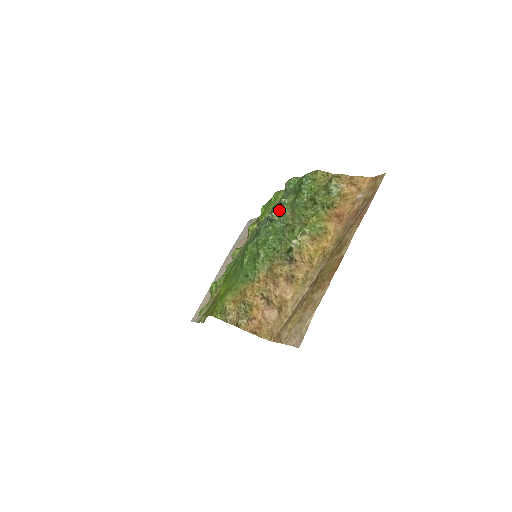
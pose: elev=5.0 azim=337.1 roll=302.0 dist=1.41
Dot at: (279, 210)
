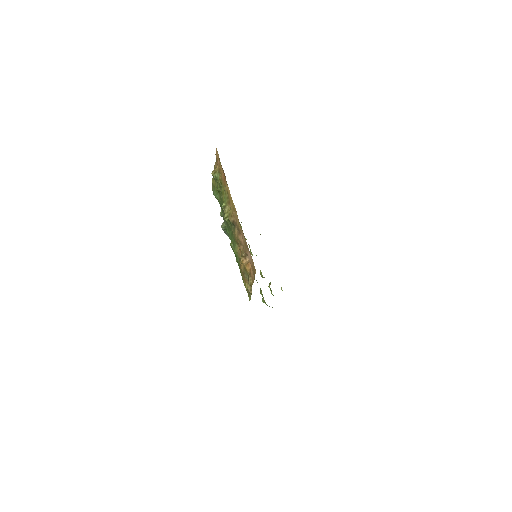
Dot at: occluded
